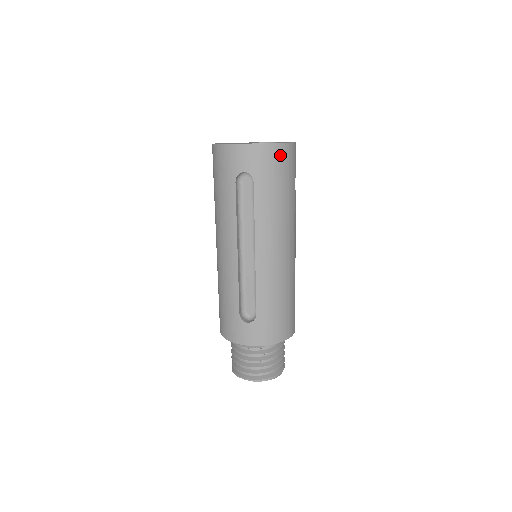
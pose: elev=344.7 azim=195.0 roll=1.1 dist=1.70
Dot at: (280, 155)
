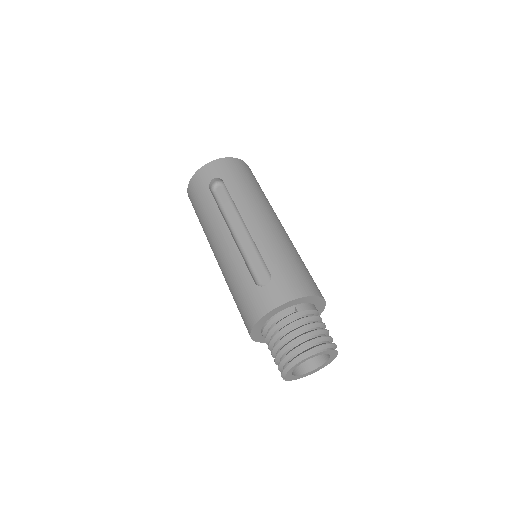
Dot at: (237, 164)
